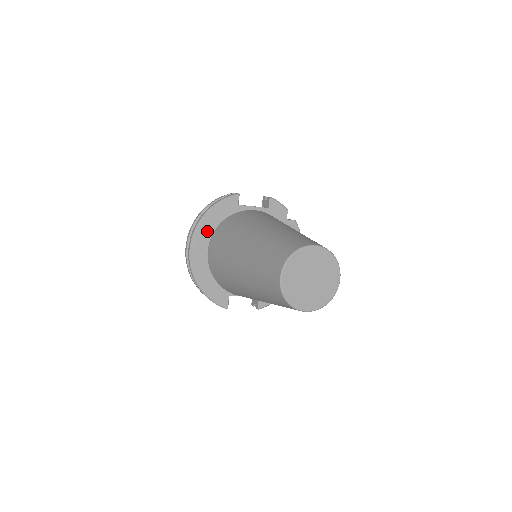
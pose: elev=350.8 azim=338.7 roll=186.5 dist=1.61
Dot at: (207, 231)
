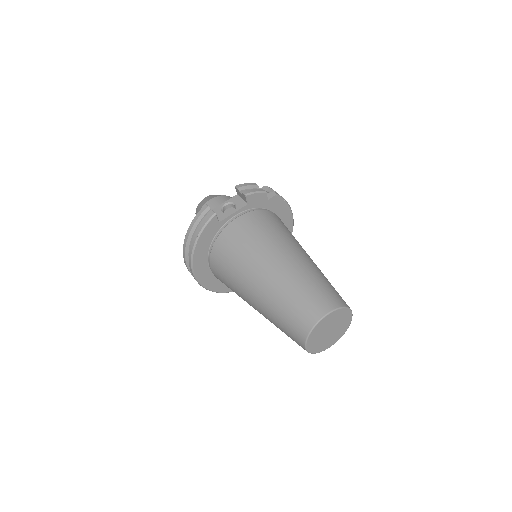
Dot at: (202, 258)
